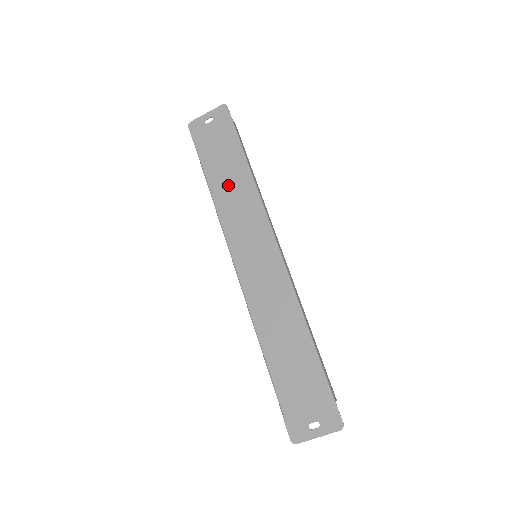
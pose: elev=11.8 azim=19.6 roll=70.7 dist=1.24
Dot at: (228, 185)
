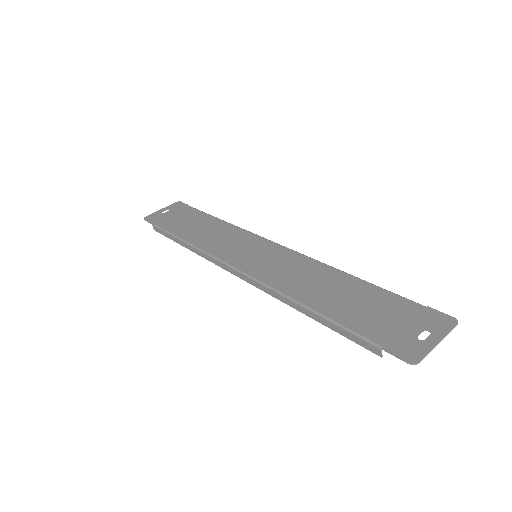
Dot at: (201, 231)
